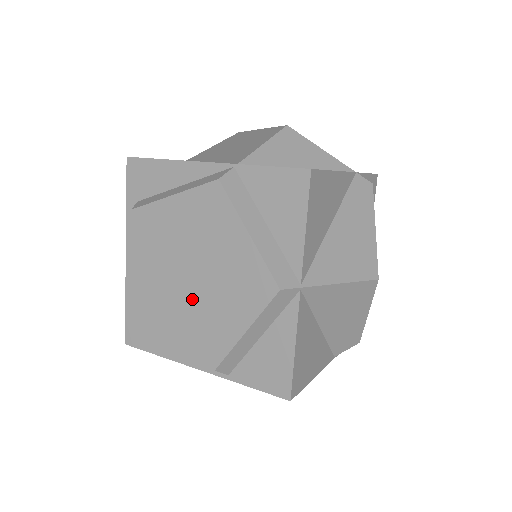
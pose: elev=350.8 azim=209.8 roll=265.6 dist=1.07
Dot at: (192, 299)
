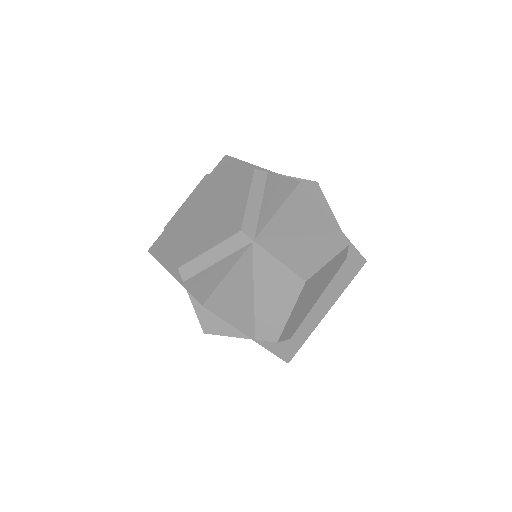
Dot at: (198, 226)
